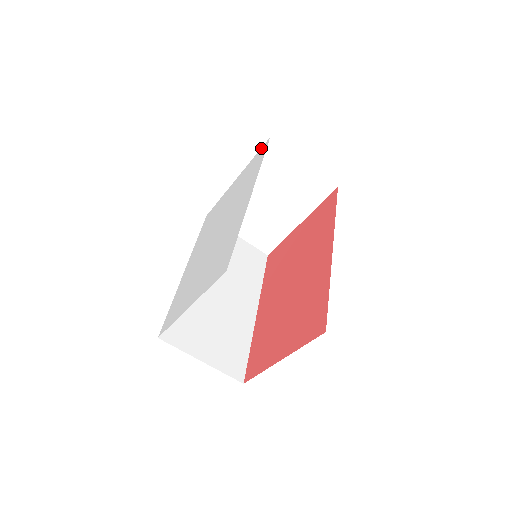
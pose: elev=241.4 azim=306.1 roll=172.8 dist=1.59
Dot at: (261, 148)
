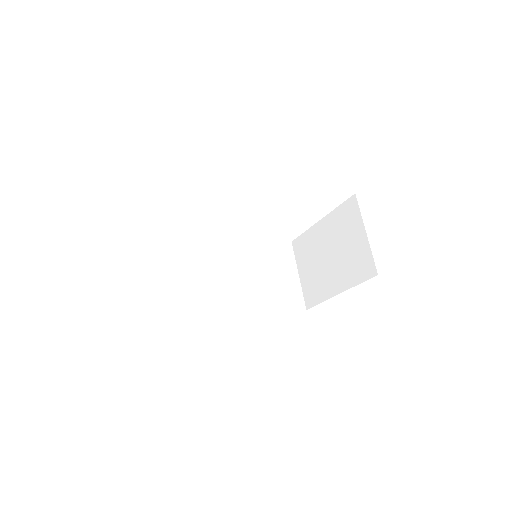
Dot at: occluded
